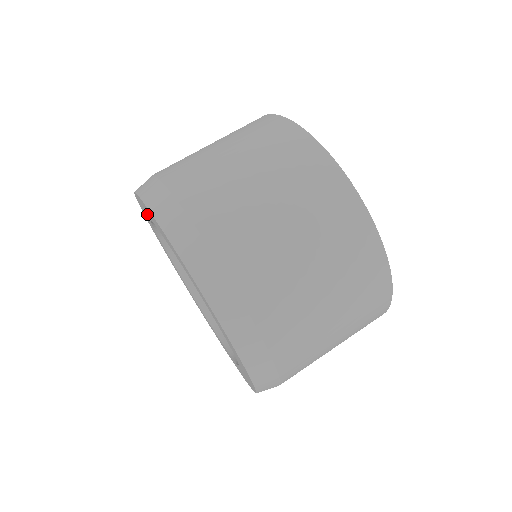
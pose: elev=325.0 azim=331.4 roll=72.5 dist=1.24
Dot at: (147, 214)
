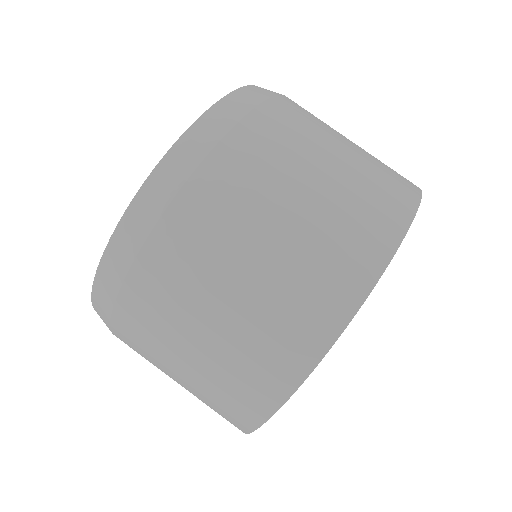
Dot at: occluded
